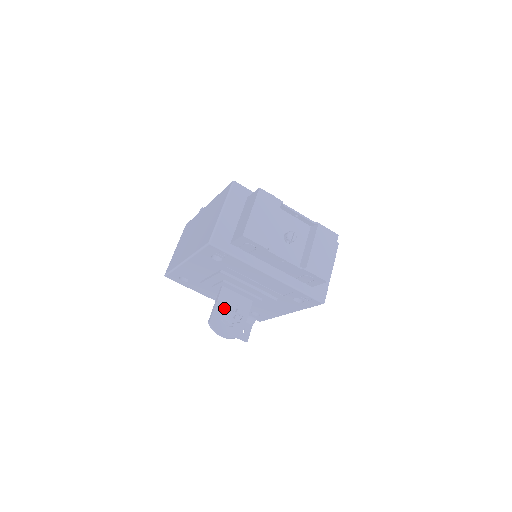
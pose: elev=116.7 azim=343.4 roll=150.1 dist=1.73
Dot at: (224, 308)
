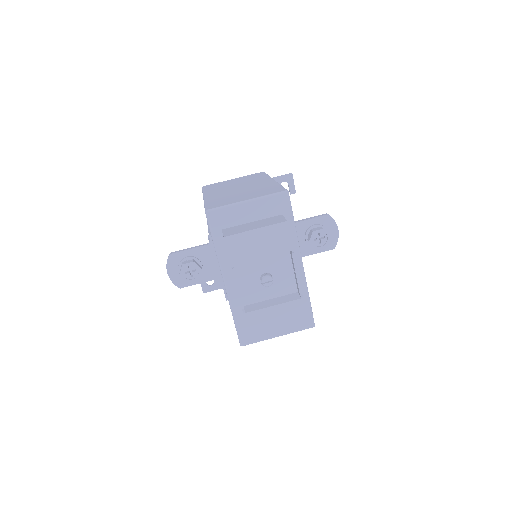
Dot at: (191, 258)
